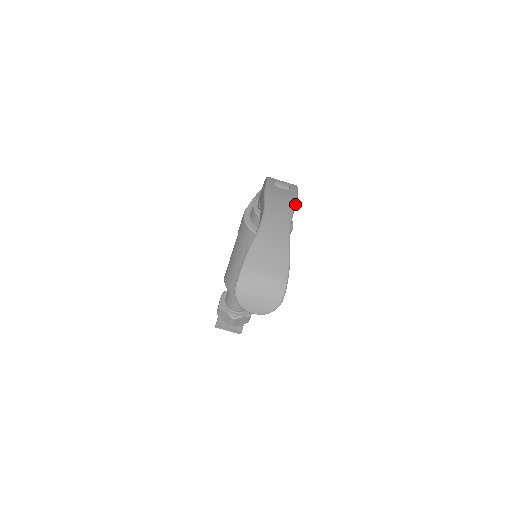
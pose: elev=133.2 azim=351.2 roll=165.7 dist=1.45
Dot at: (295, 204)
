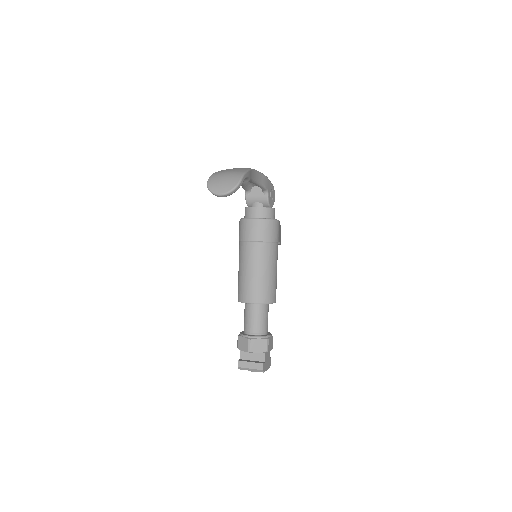
Dot at: (263, 174)
